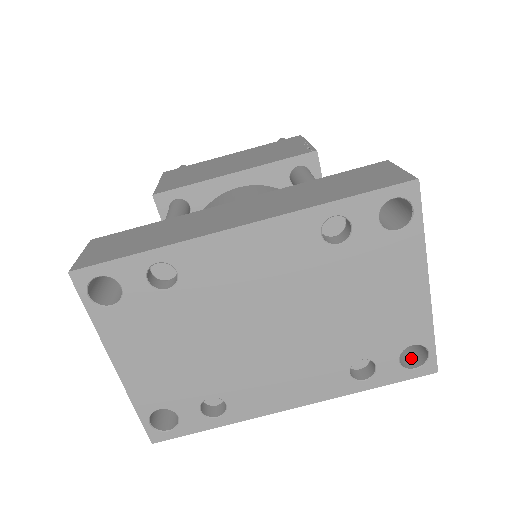
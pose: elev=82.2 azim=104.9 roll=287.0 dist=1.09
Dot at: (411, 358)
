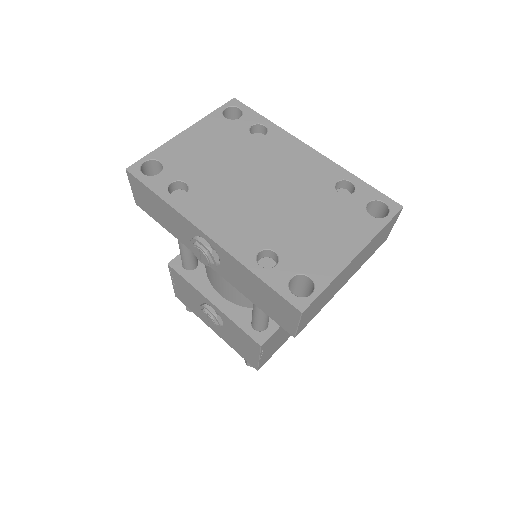
Dot at: occluded
